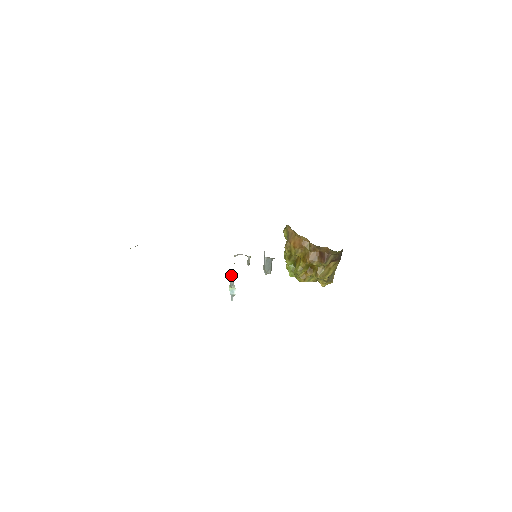
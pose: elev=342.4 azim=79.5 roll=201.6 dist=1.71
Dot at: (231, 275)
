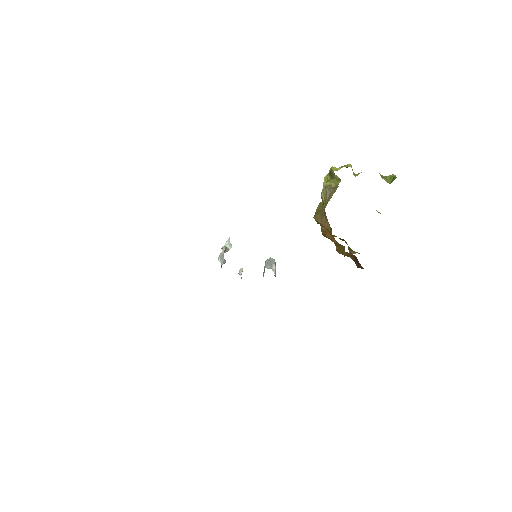
Dot at: (219, 261)
